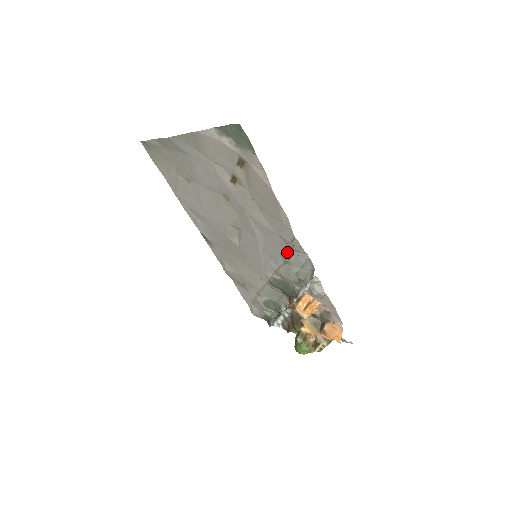
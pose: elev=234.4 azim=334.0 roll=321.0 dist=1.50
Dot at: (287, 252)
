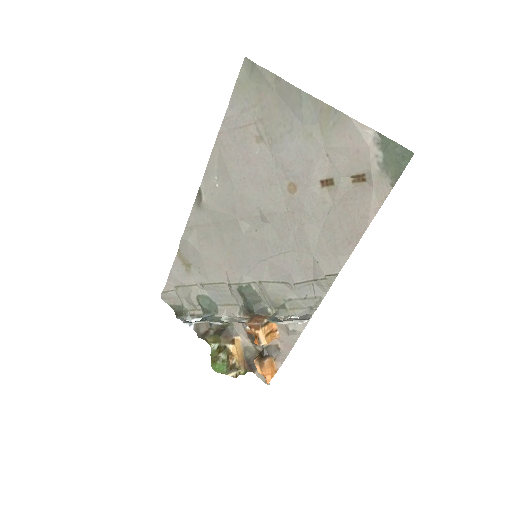
Dot at: (304, 277)
